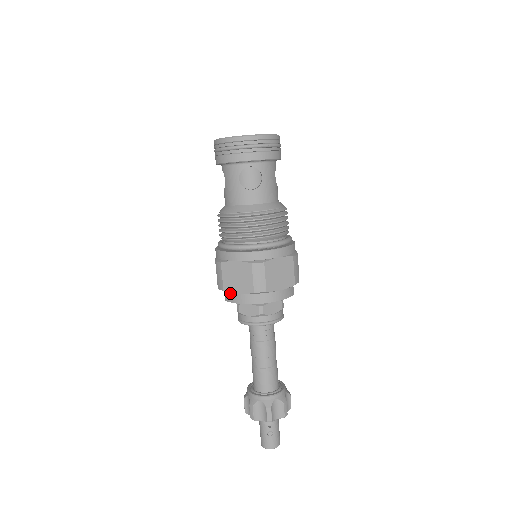
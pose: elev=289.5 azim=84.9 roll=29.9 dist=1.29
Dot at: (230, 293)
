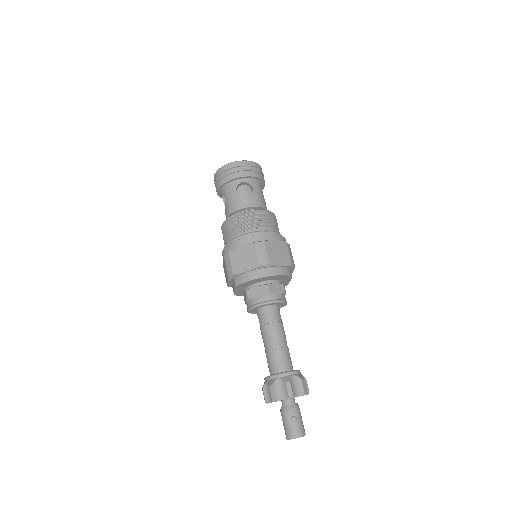
Dot at: (239, 276)
